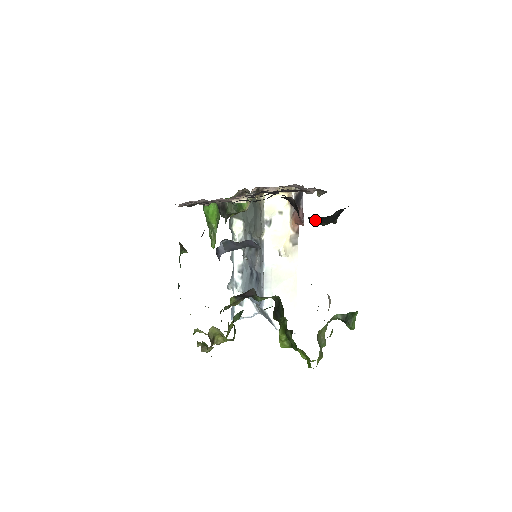
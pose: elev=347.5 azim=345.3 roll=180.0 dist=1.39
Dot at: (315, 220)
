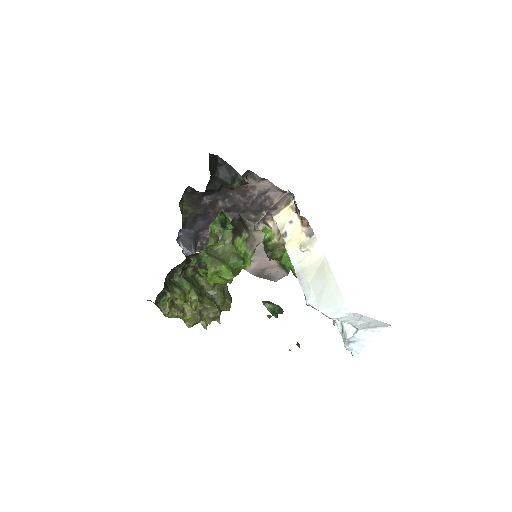
Dot at: (216, 188)
